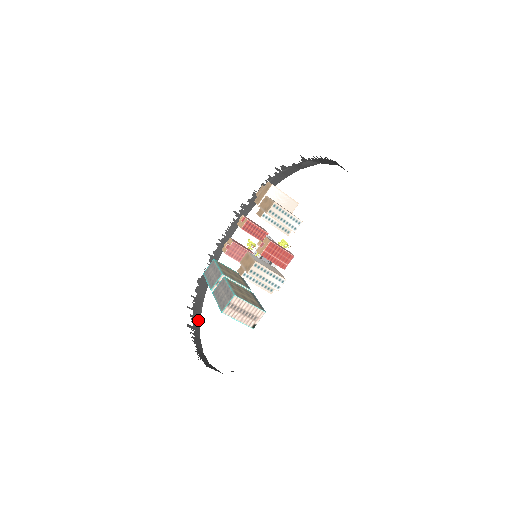
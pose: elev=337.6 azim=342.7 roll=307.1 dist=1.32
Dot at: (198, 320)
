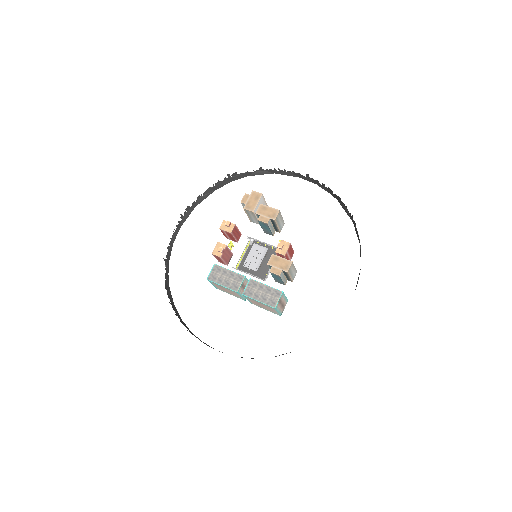
Dot at: (184, 324)
